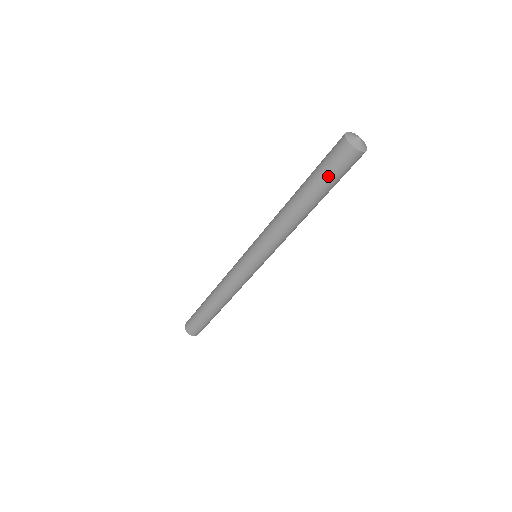
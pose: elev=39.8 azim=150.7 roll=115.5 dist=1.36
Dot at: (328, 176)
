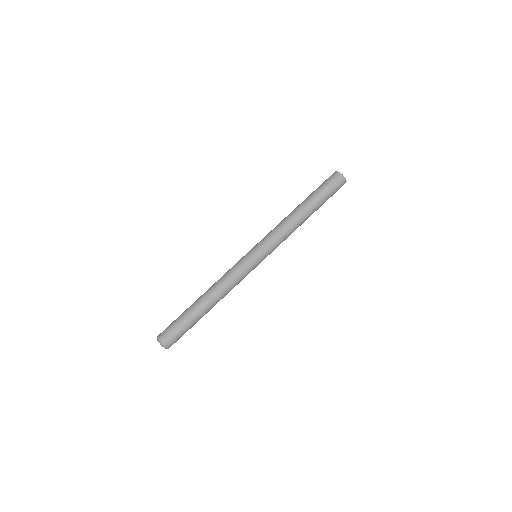
Dot at: (321, 187)
